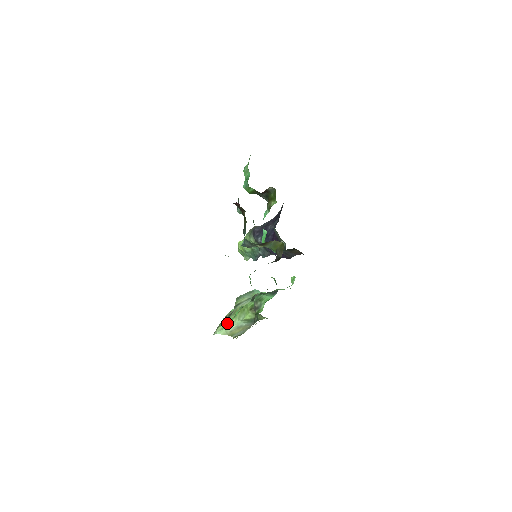
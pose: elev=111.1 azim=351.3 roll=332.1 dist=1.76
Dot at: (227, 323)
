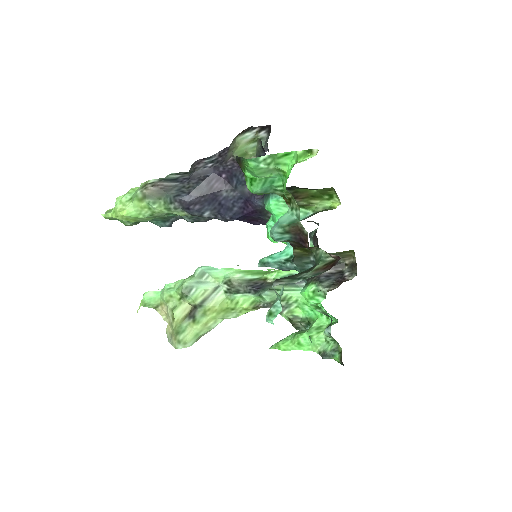
Dot at: (200, 329)
